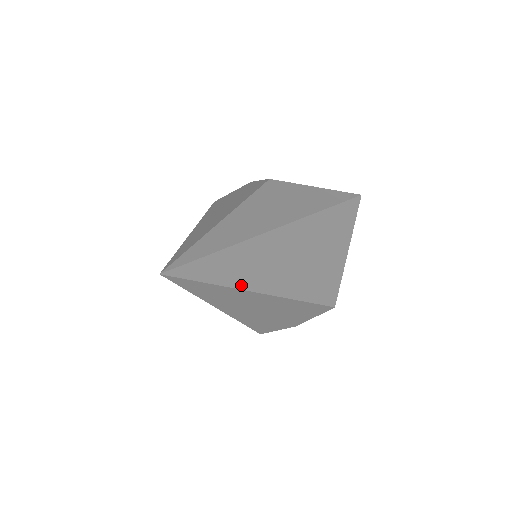
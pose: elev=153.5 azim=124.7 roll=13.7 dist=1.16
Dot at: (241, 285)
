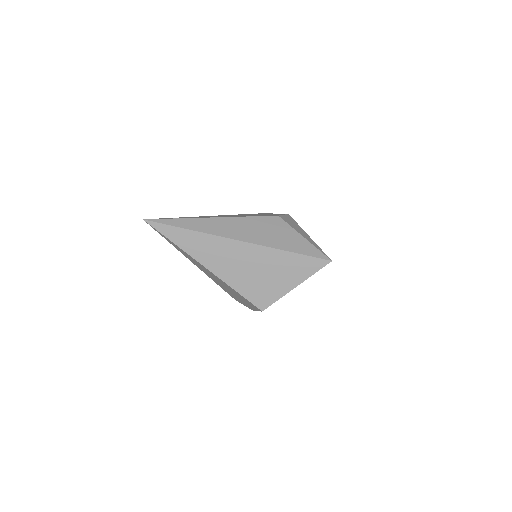
Dot at: (188, 251)
